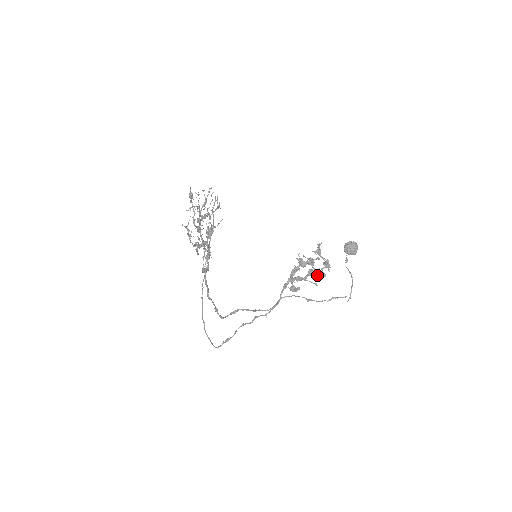
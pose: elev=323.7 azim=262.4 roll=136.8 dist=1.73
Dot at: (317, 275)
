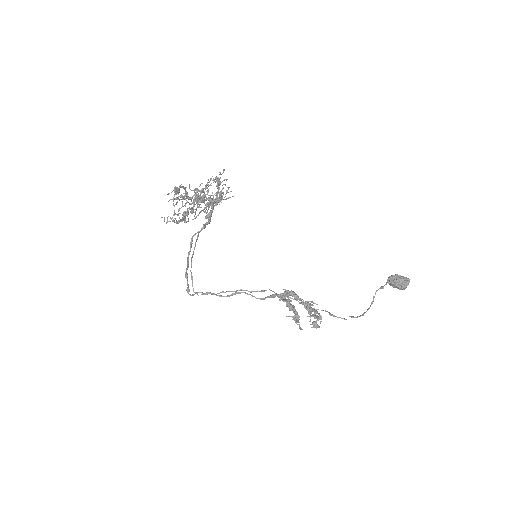
Dot at: occluded
